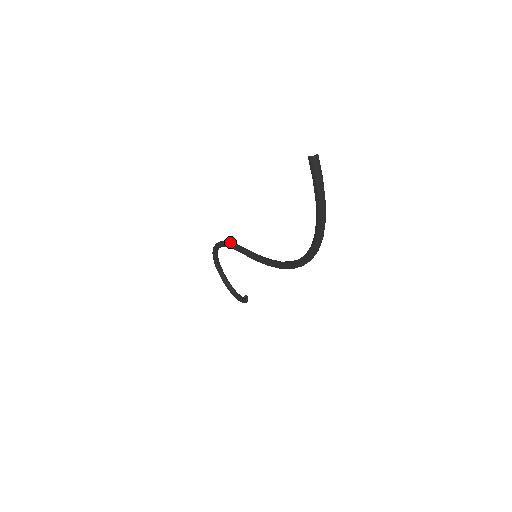
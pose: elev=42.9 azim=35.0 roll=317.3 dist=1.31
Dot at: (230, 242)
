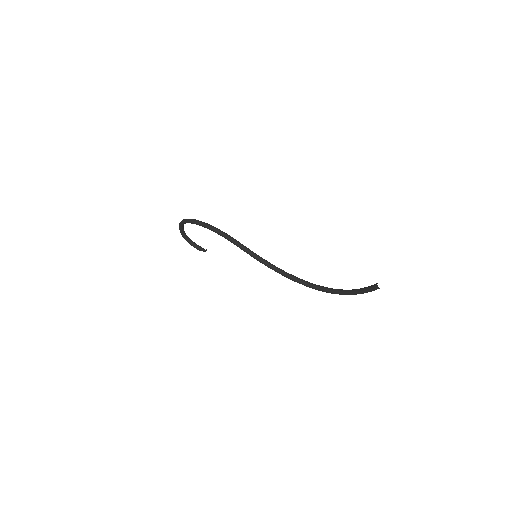
Dot at: (226, 234)
